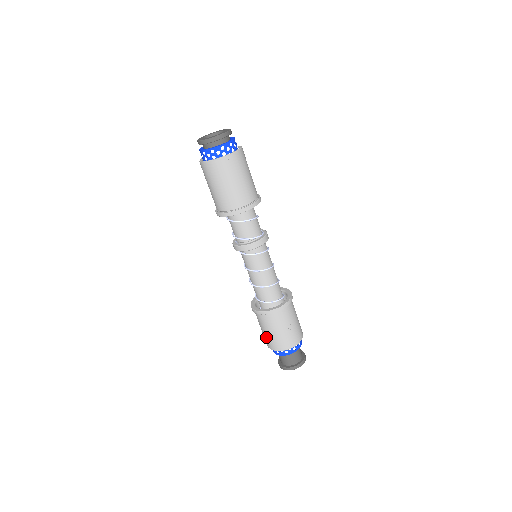
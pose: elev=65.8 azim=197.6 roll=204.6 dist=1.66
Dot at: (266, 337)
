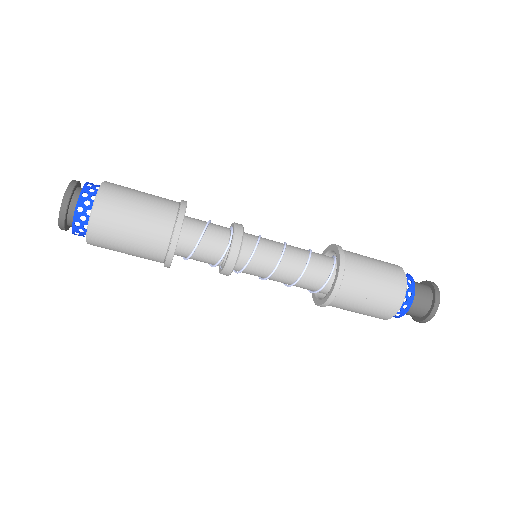
Dot at: occluded
